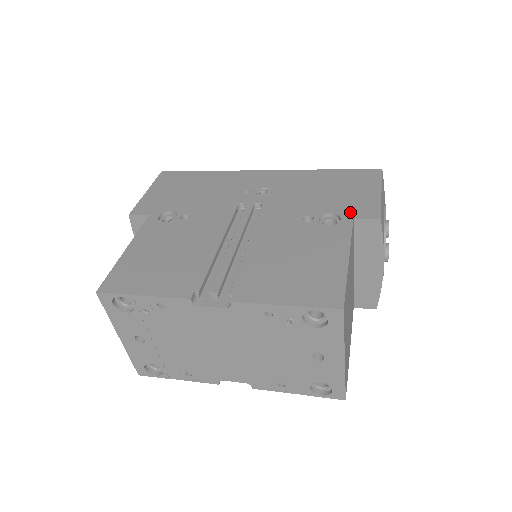
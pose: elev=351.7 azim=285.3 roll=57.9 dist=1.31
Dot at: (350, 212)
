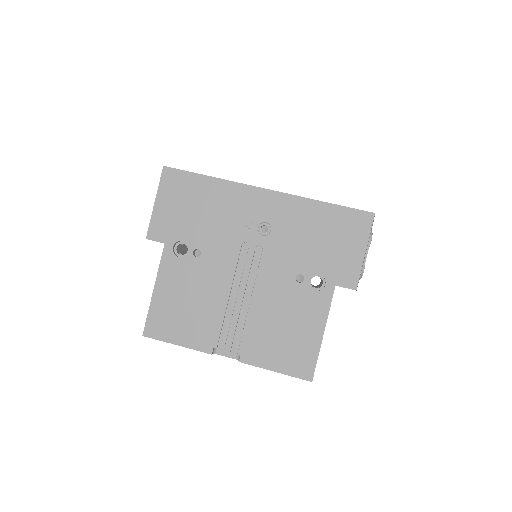
Dot at: (334, 277)
